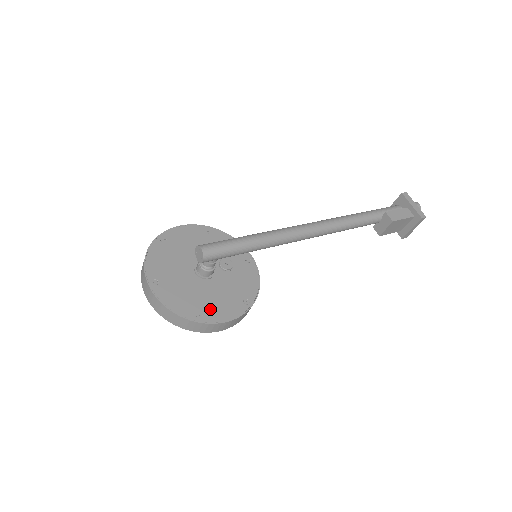
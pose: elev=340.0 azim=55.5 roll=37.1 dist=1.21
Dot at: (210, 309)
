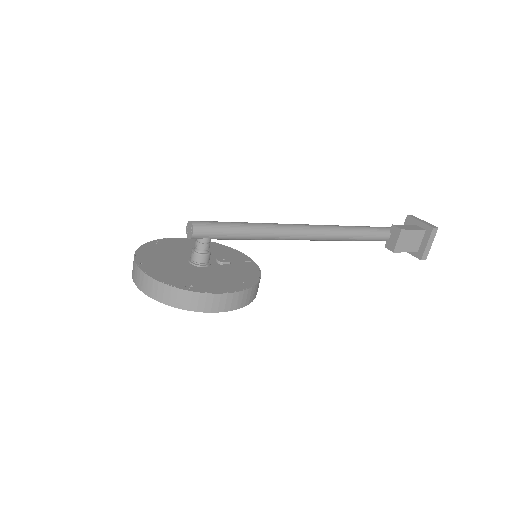
Dot at: (202, 284)
